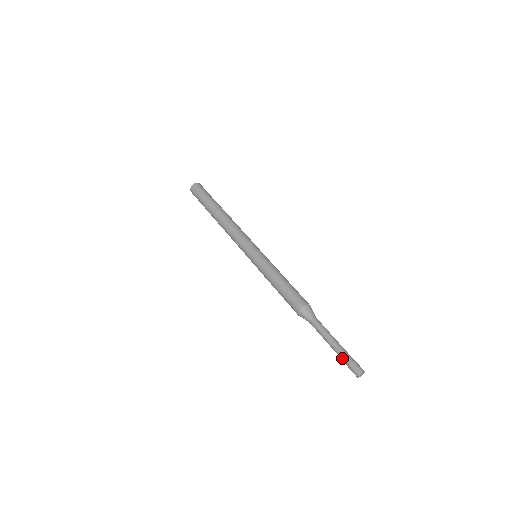
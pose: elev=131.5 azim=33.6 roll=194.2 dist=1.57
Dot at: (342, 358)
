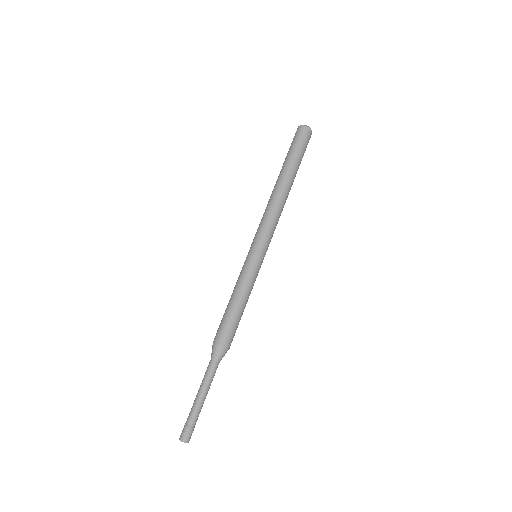
Dot at: (190, 414)
